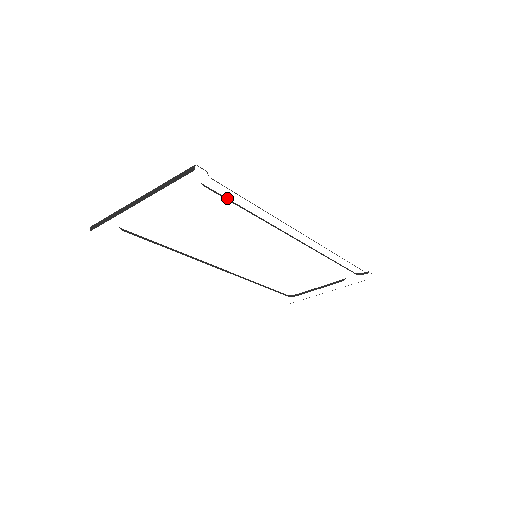
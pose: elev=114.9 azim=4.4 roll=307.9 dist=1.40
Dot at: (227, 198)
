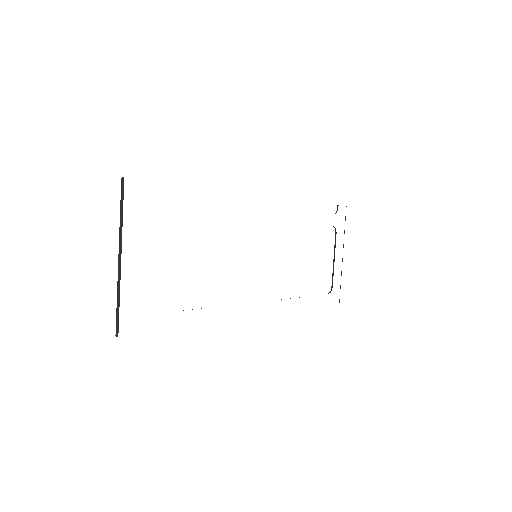
Dot at: occluded
